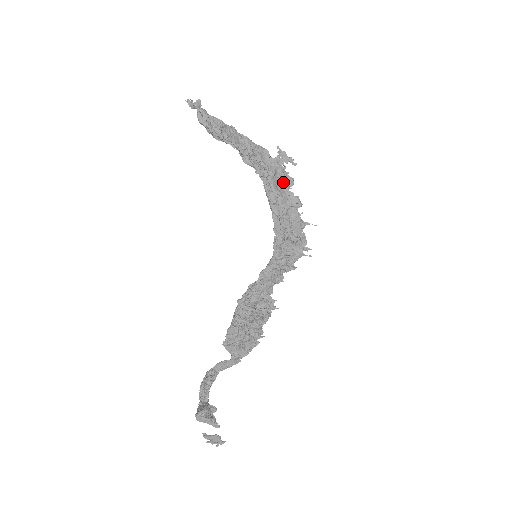
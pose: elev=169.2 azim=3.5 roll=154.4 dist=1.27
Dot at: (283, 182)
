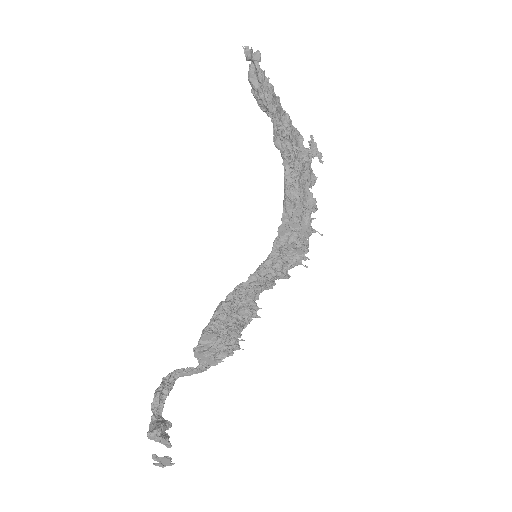
Dot at: (307, 179)
